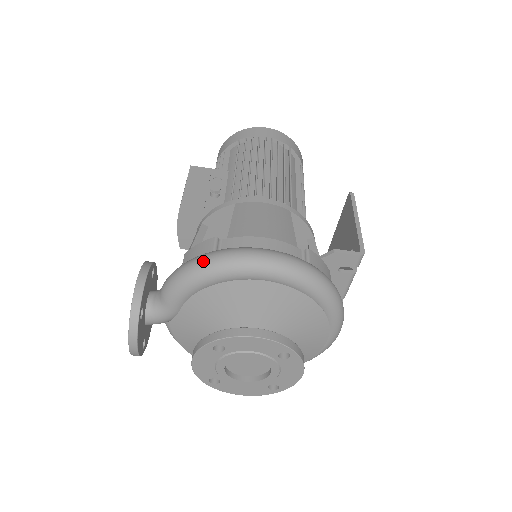
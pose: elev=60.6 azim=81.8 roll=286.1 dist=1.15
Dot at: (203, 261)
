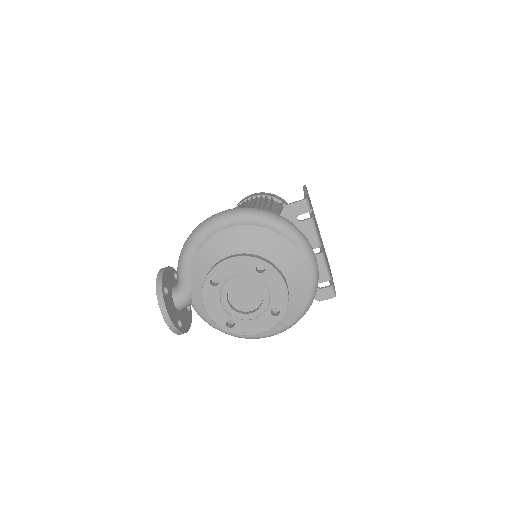
Dot at: (190, 234)
